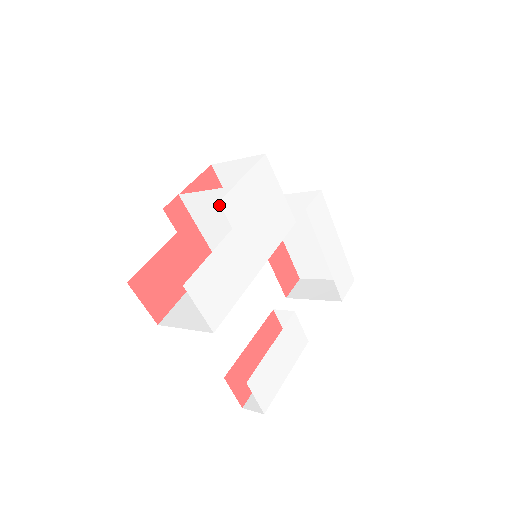
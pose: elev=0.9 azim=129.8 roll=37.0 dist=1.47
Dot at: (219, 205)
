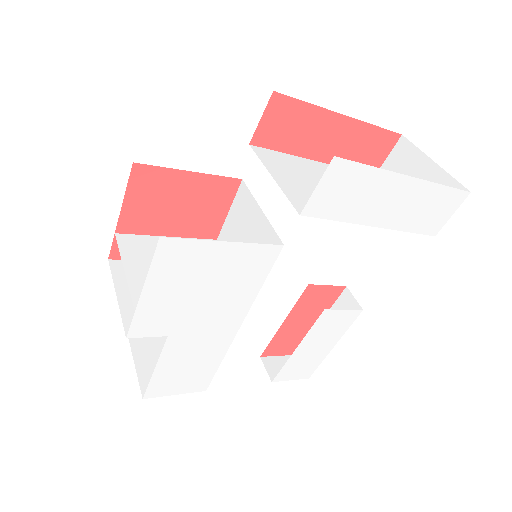
Dot at: occluded
